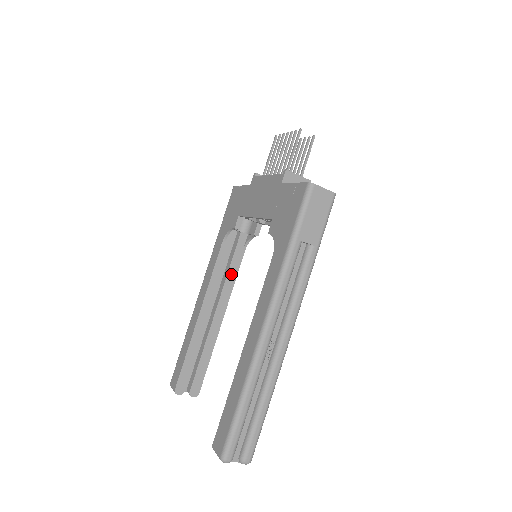
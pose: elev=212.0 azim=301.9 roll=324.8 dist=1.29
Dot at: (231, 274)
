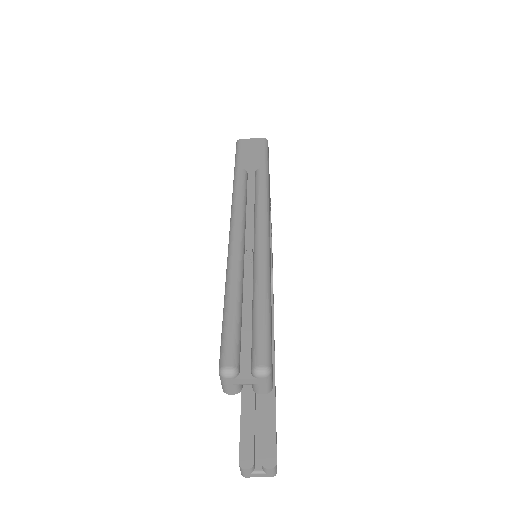
Dot at: occluded
